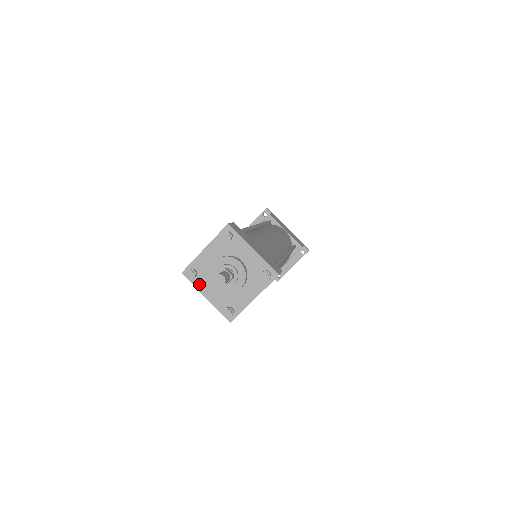
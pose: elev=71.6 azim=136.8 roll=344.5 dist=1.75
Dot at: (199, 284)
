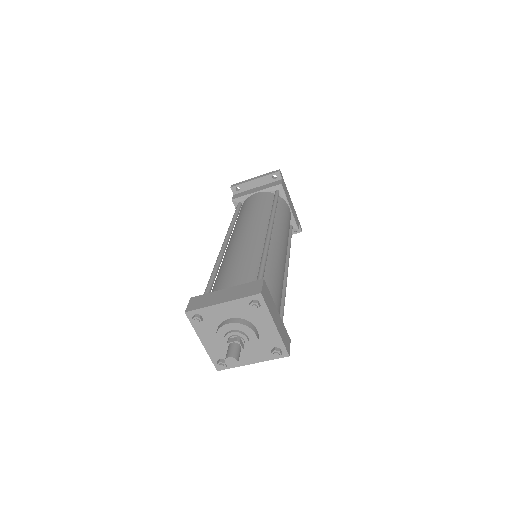
Dot at: (200, 329)
